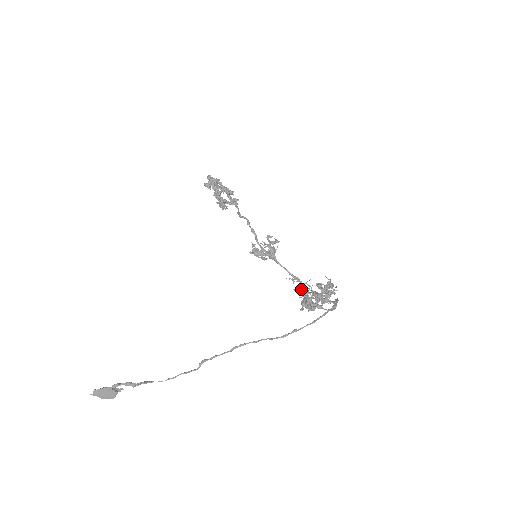
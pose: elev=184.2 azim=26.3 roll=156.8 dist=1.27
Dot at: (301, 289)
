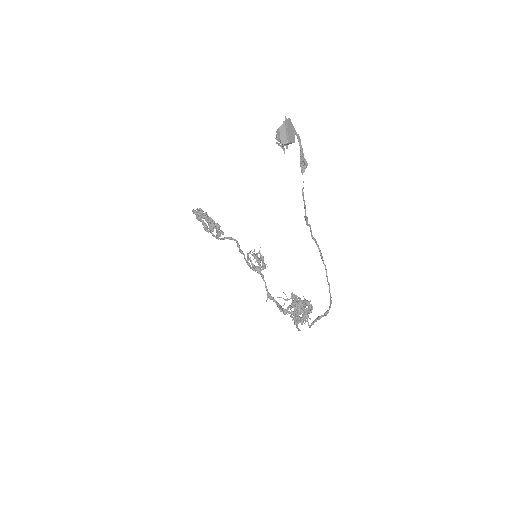
Dot at: (293, 294)
